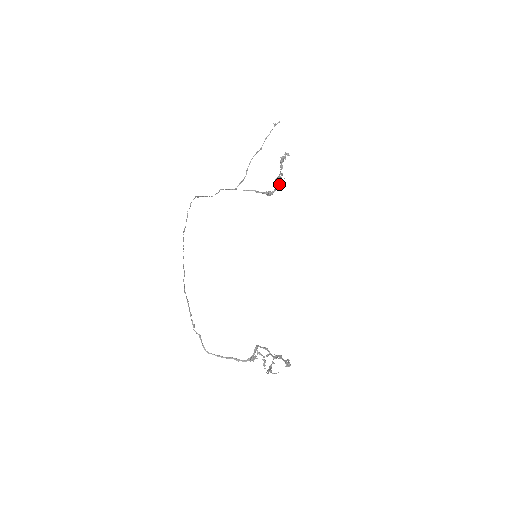
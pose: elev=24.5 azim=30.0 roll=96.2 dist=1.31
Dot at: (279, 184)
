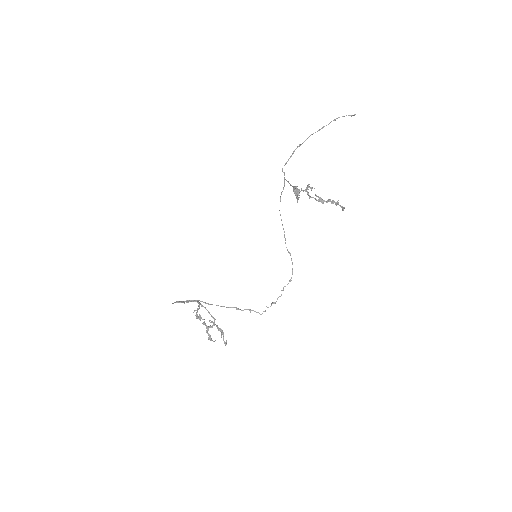
Dot at: occluded
